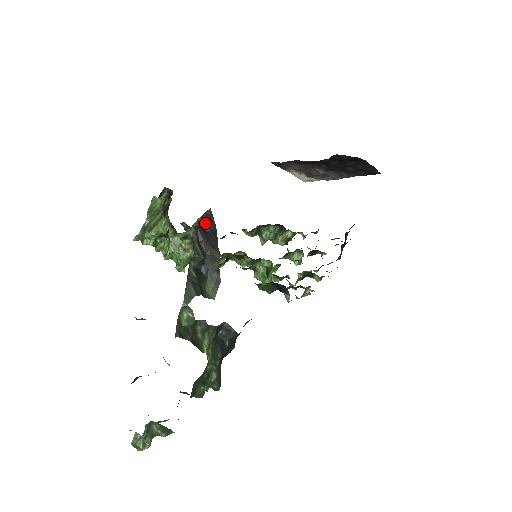
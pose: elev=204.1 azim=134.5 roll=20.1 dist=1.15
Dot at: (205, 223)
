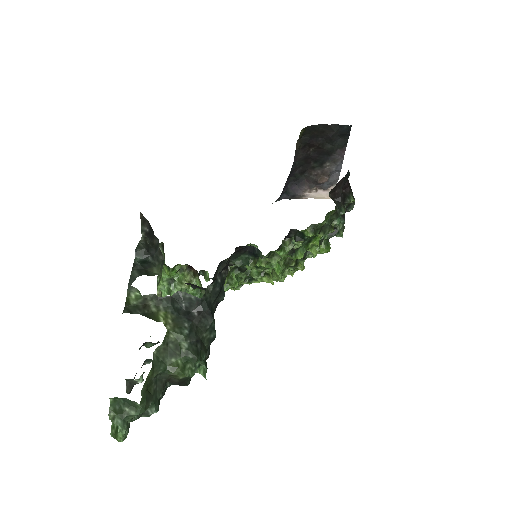
Dot at: (145, 227)
